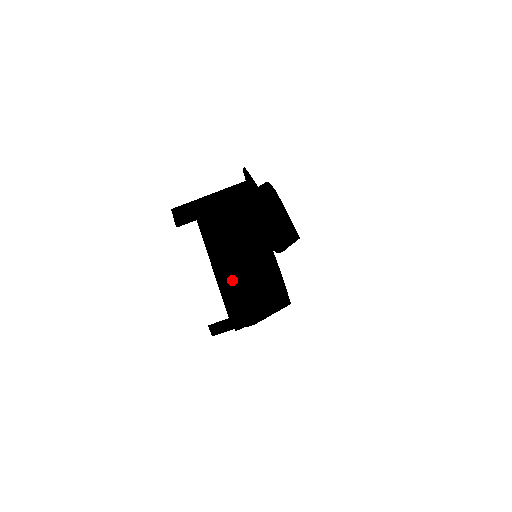
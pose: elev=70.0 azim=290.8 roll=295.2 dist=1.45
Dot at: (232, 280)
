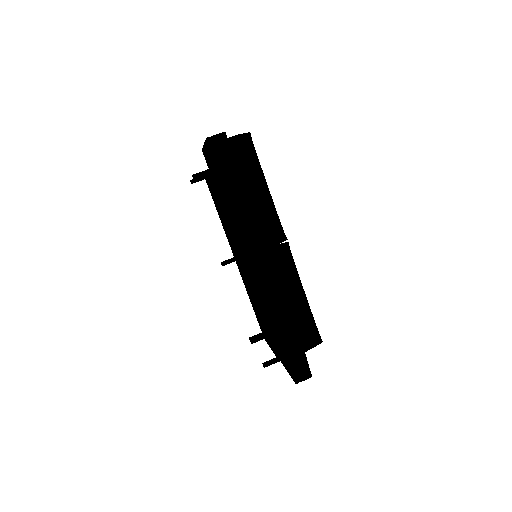
Dot at: occluded
